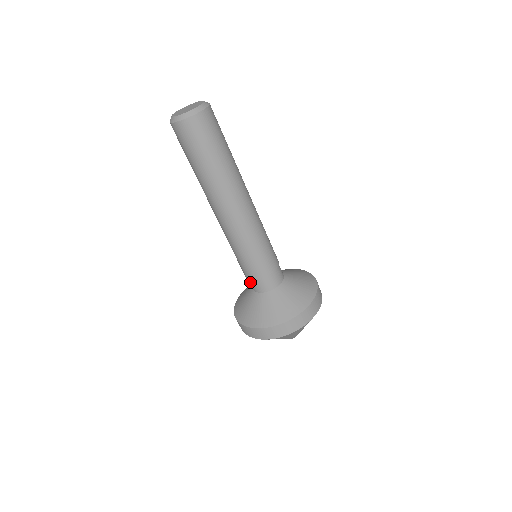
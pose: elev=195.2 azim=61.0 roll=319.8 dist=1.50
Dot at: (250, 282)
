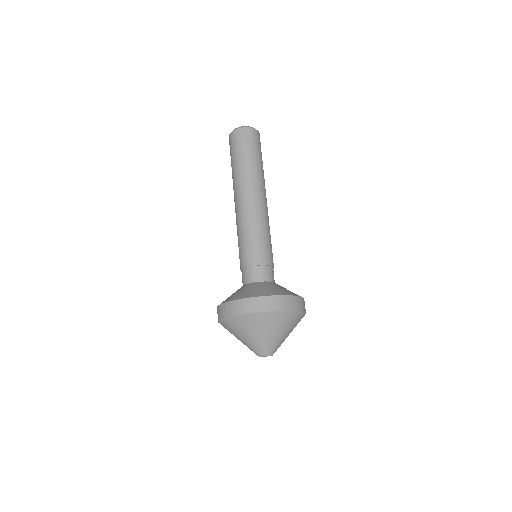
Dot at: (242, 275)
